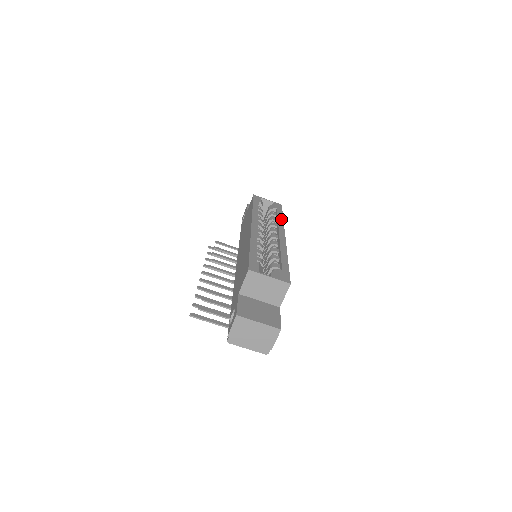
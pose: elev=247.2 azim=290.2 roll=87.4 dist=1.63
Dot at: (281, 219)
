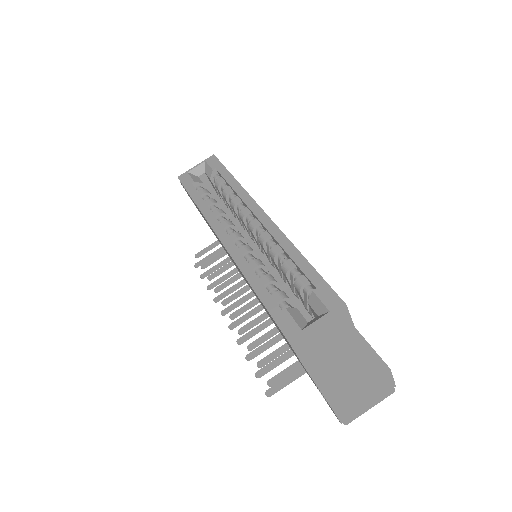
Dot at: (235, 184)
